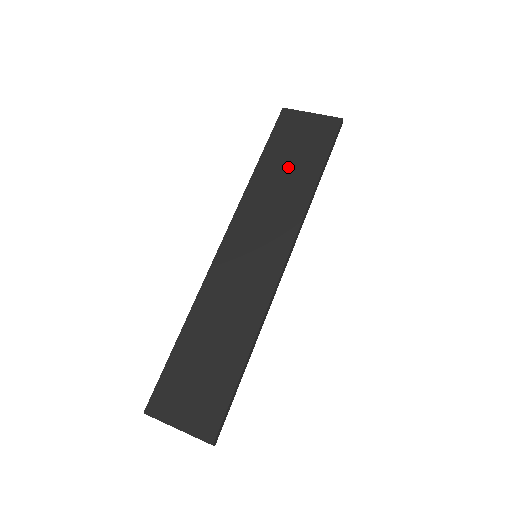
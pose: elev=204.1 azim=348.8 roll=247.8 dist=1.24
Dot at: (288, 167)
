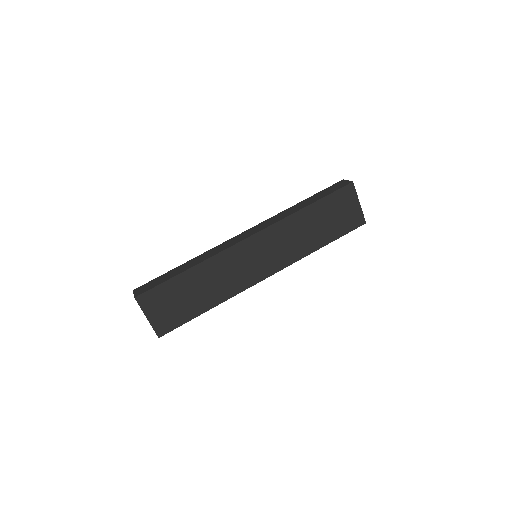
Dot at: (318, 225)
